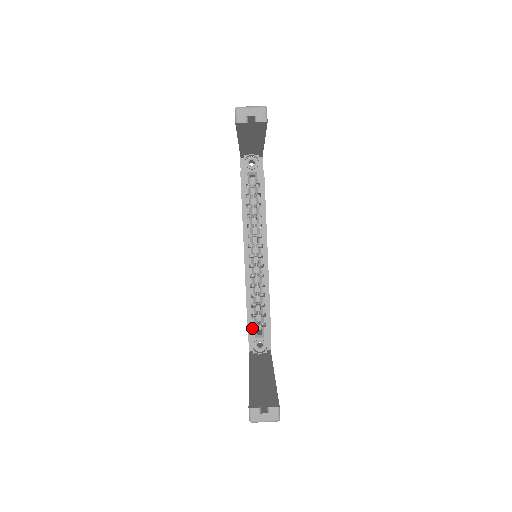
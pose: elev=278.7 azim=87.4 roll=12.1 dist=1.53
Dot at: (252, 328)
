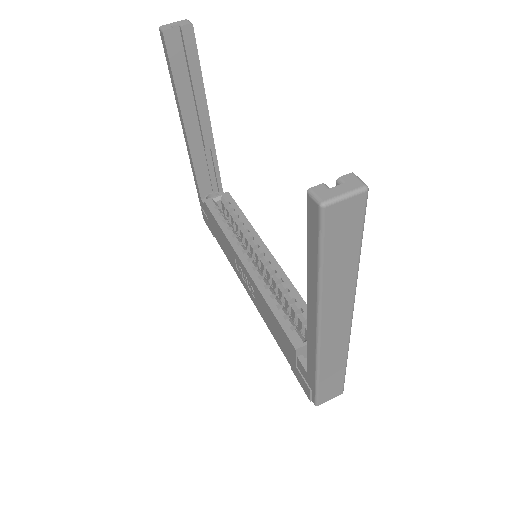
Dot at: (293, 332)
